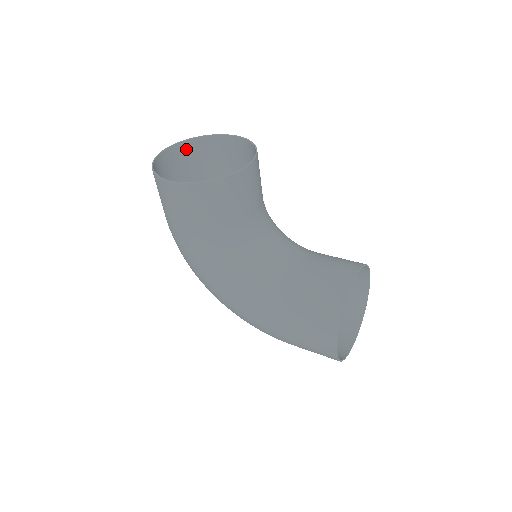
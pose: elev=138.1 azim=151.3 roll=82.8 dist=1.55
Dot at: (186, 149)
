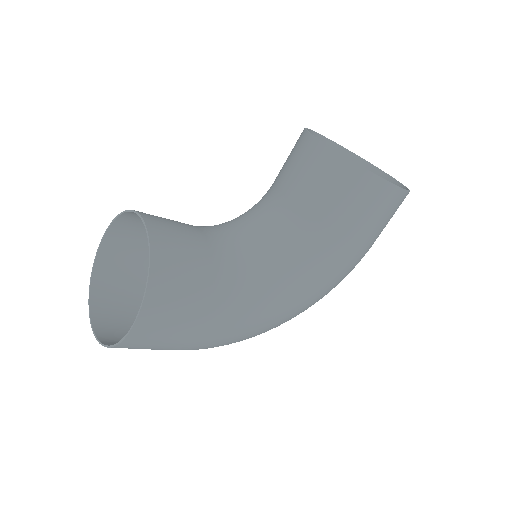
Dot at: (100, 302)
